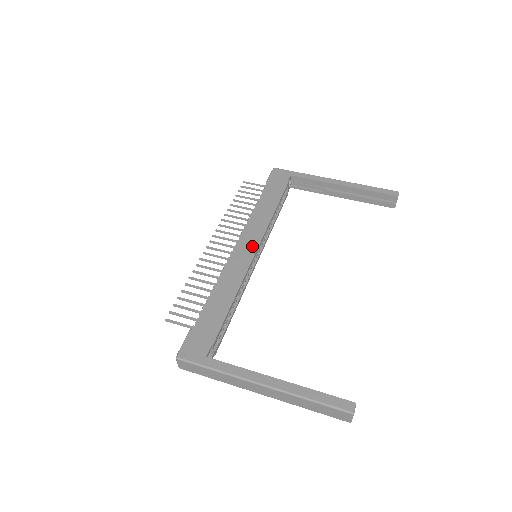
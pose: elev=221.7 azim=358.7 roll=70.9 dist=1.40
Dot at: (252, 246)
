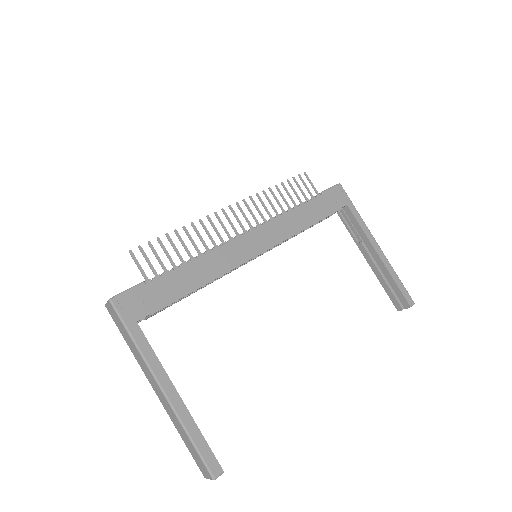
Dot at: (261, 246)
